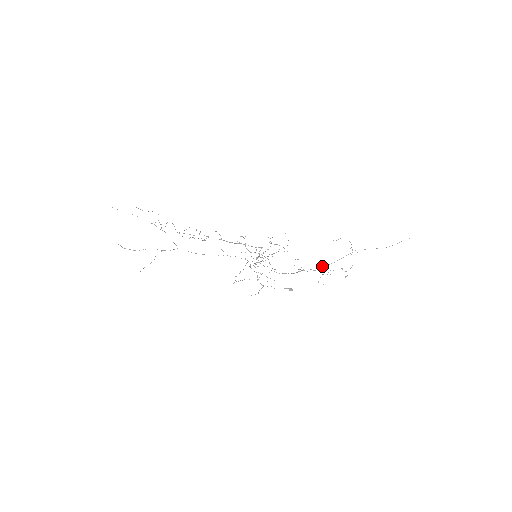
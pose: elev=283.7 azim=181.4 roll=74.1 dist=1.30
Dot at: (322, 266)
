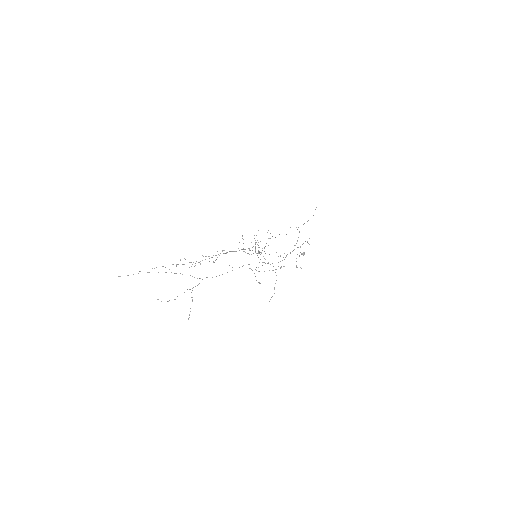
Dot at: occluded
